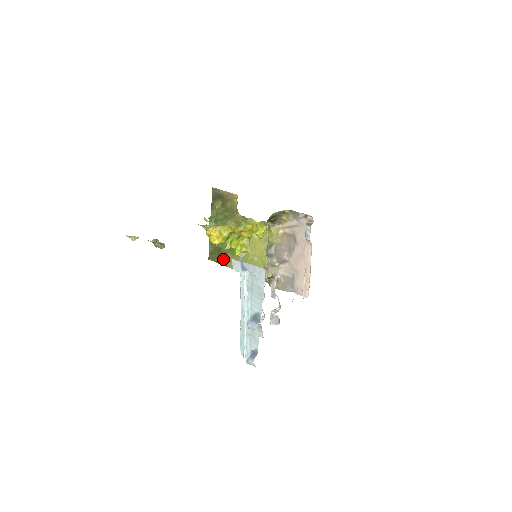
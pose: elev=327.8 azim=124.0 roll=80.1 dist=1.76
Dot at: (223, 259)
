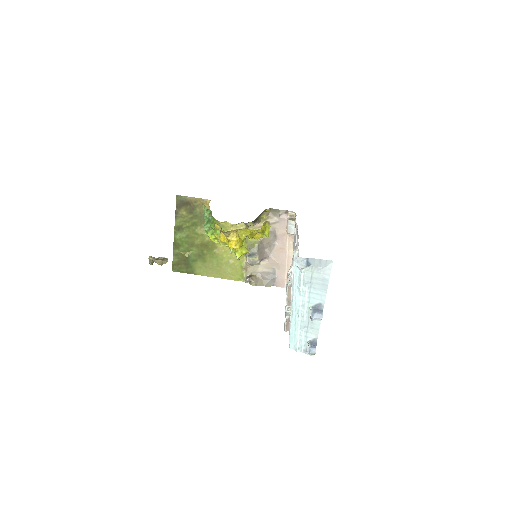
Dot at: (191, 268)
